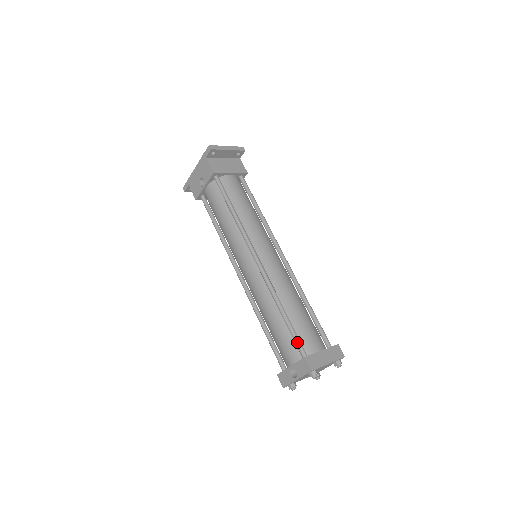
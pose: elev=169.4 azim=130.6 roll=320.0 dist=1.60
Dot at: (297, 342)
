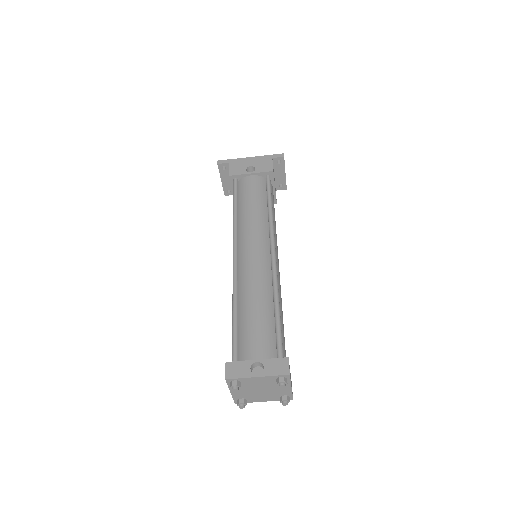
Dot at: (281, 341)
